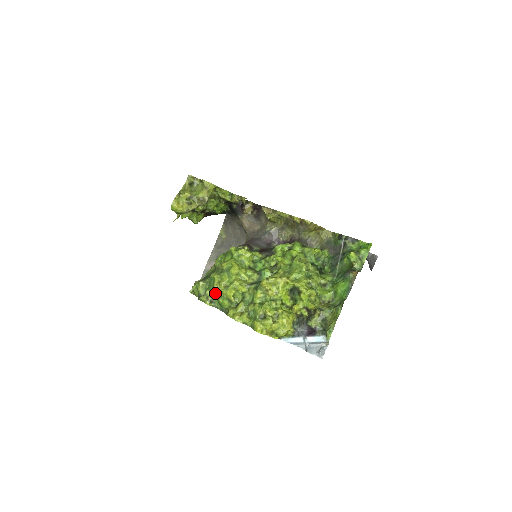
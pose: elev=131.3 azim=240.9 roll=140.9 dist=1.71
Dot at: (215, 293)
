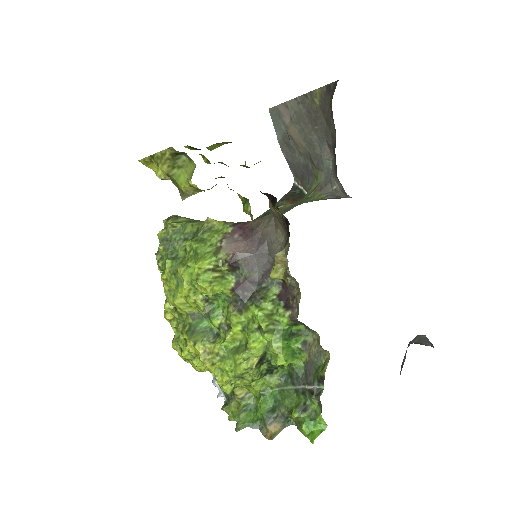
Dot at: occluded
